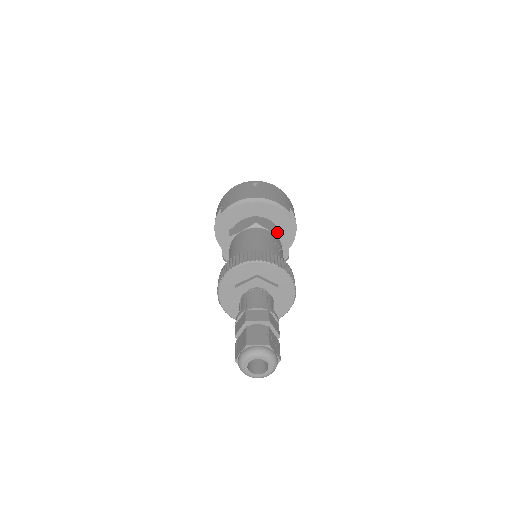
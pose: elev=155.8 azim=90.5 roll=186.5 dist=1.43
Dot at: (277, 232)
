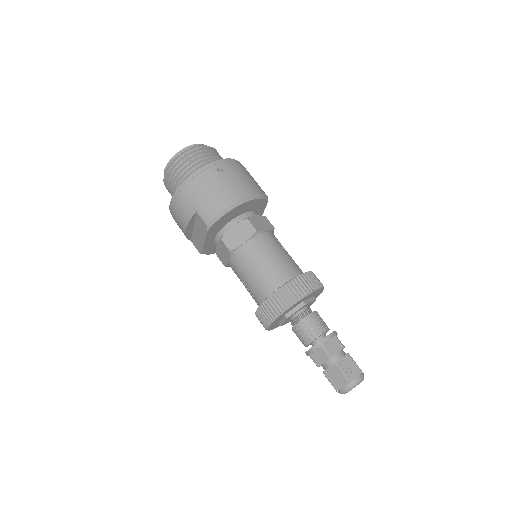
Dot at: (269, 226)
